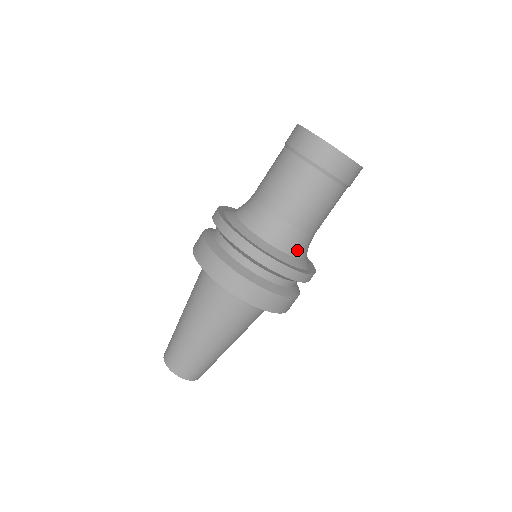
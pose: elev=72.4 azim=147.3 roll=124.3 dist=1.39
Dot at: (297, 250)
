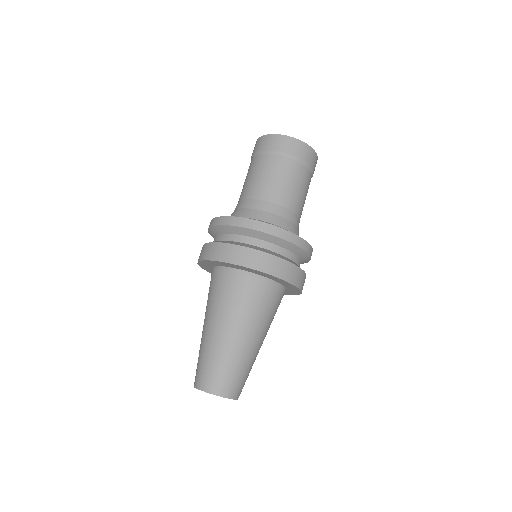
Dot at: occluded
